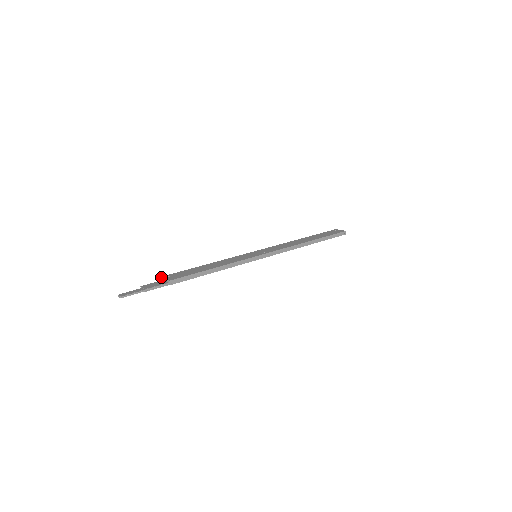
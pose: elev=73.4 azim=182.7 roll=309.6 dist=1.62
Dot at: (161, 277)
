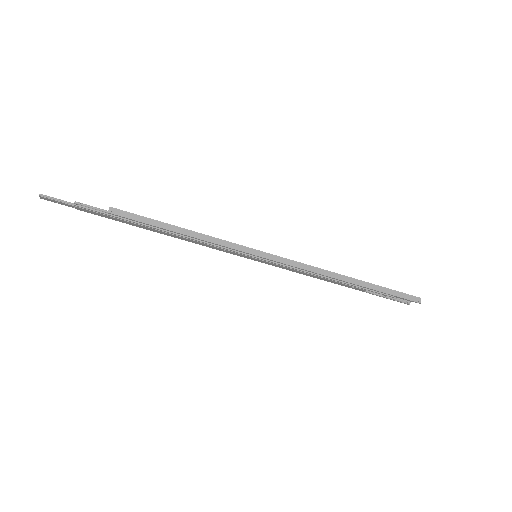
Dot at: occluded
